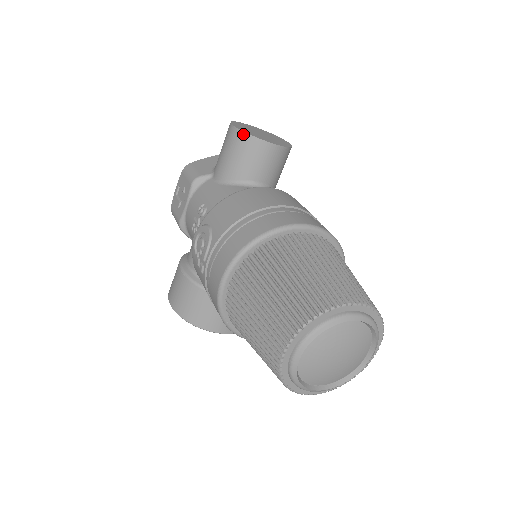
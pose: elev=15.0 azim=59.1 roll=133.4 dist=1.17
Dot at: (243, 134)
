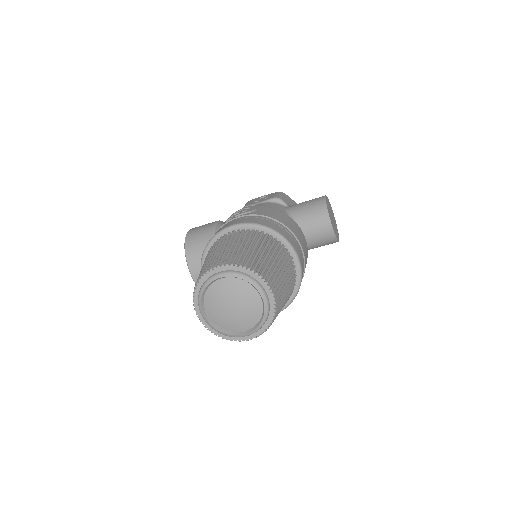
Dot at: (325, 203)
